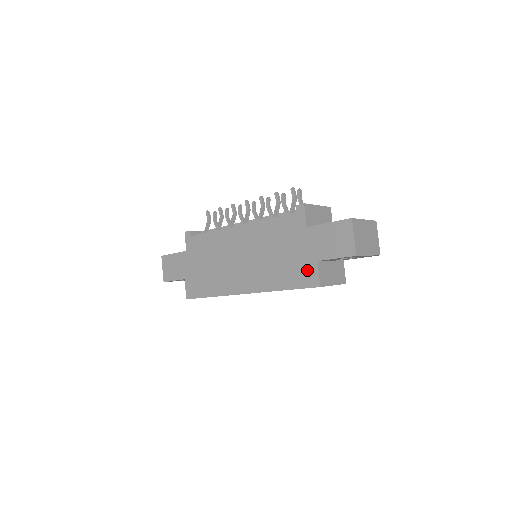
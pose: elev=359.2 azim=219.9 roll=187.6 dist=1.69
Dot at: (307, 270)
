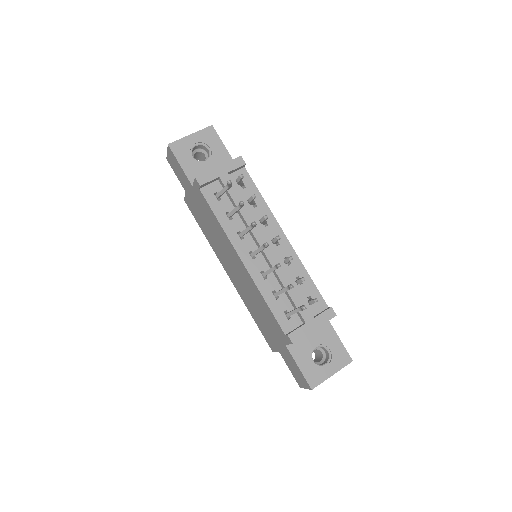
Dot at: (271, 342)
